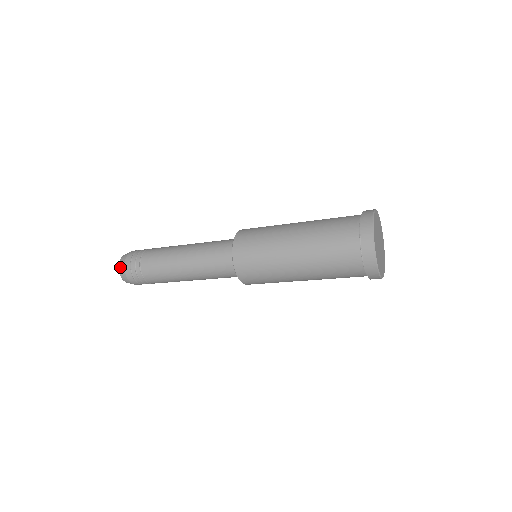
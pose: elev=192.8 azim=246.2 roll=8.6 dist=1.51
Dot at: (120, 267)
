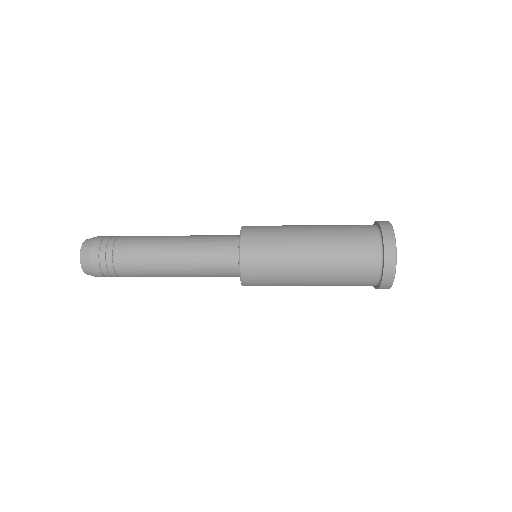
Dot at: (85, 271)
